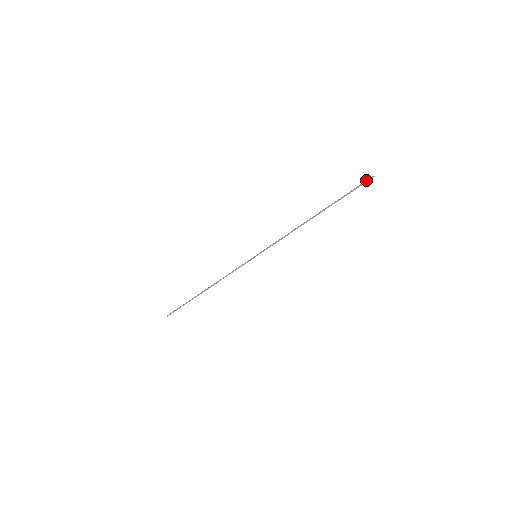
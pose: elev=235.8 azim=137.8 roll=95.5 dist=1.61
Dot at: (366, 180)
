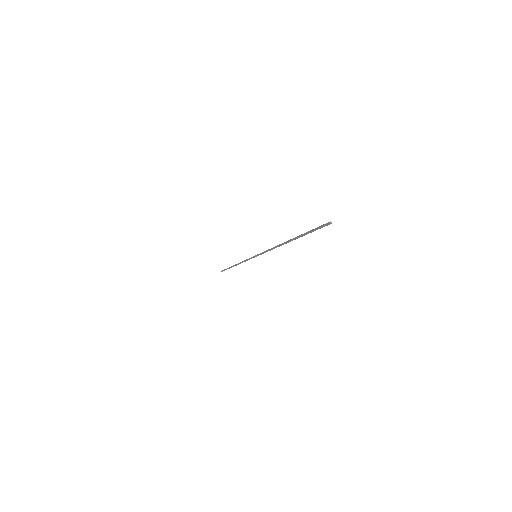
Dot at: (323, 224)
